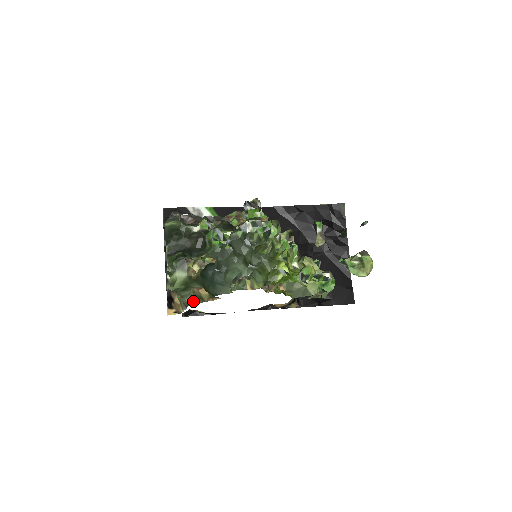
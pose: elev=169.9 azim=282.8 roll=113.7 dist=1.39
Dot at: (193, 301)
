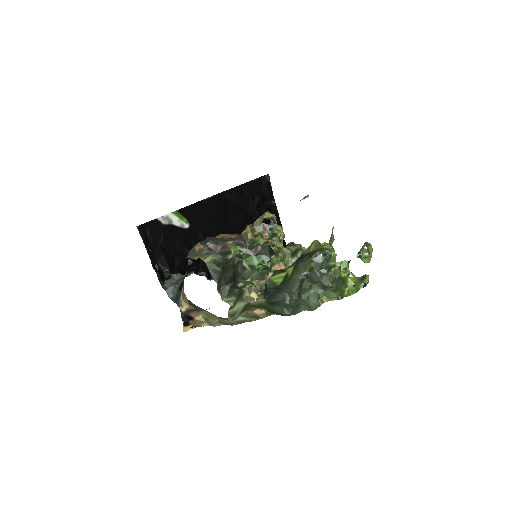
Dot at: (242, 320)
